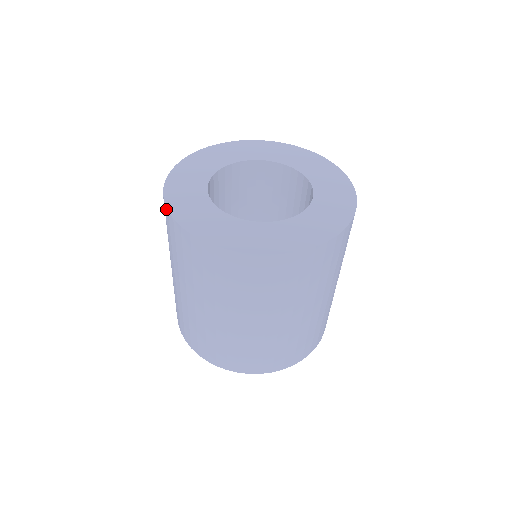
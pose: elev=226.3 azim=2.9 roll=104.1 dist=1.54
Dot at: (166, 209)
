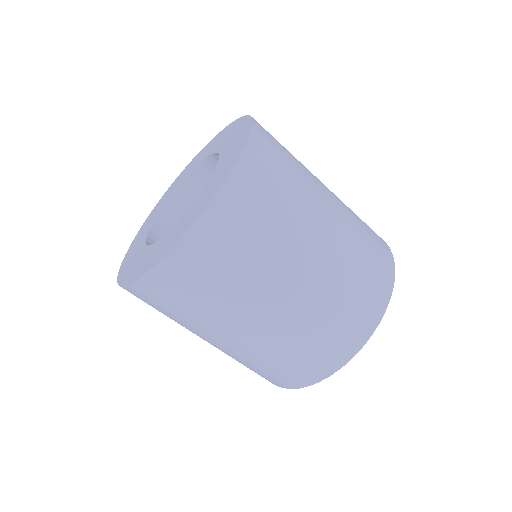
Dot at: occluded
